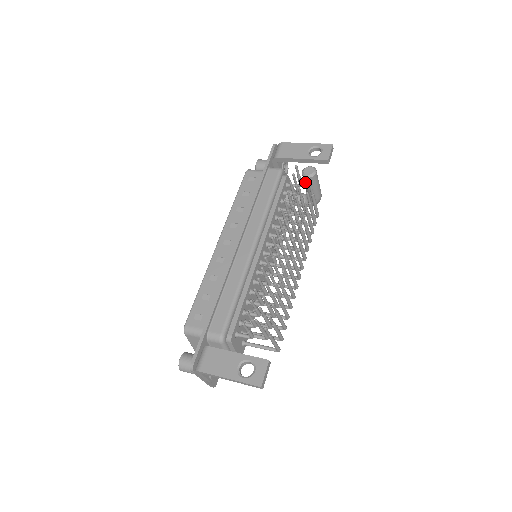
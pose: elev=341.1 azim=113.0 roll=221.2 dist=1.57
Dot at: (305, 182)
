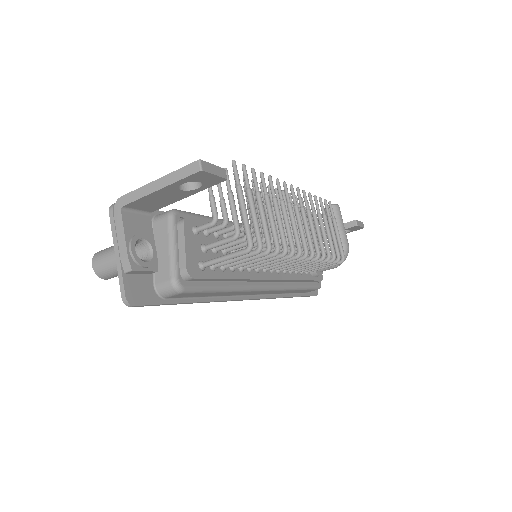
Dot at: occluded
